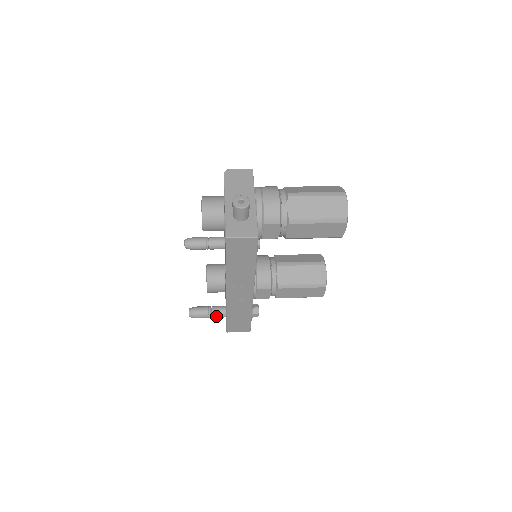
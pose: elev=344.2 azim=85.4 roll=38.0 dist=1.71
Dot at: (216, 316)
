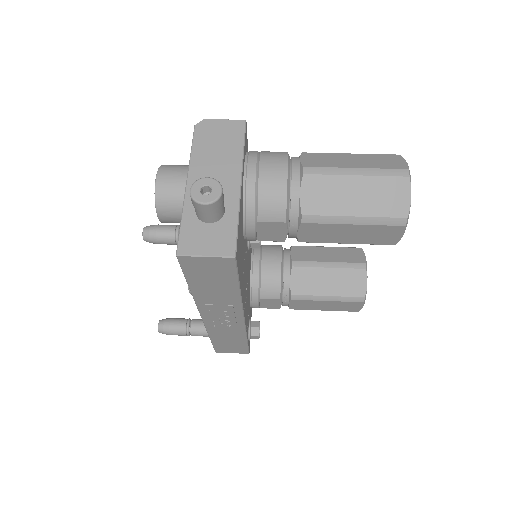
Dot at: (197, 335)
